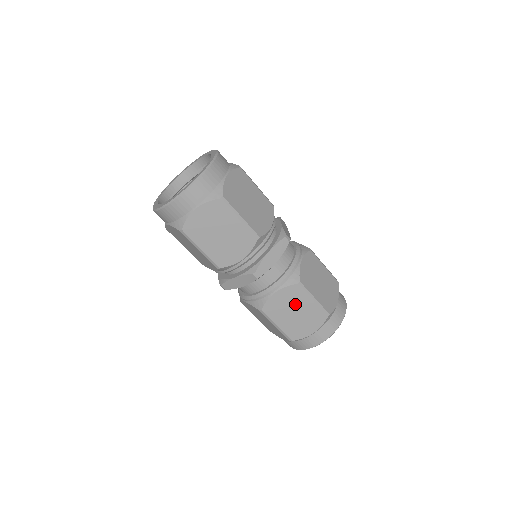
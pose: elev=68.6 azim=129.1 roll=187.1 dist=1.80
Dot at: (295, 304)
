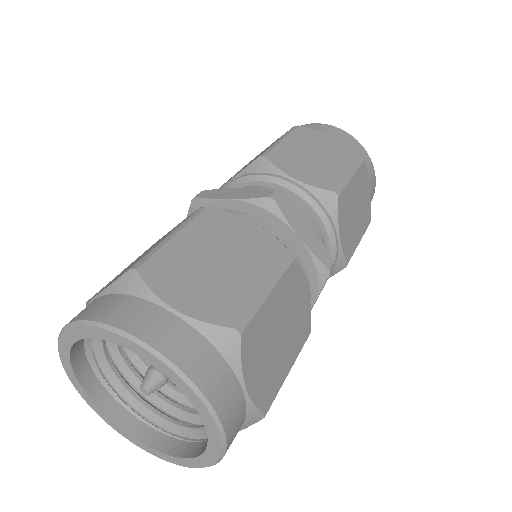
Dot at: occluded
